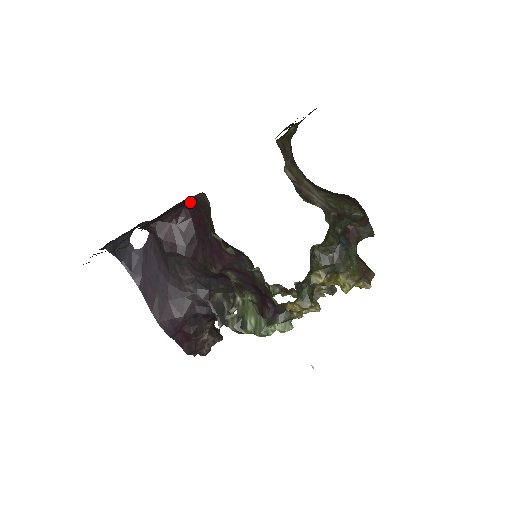
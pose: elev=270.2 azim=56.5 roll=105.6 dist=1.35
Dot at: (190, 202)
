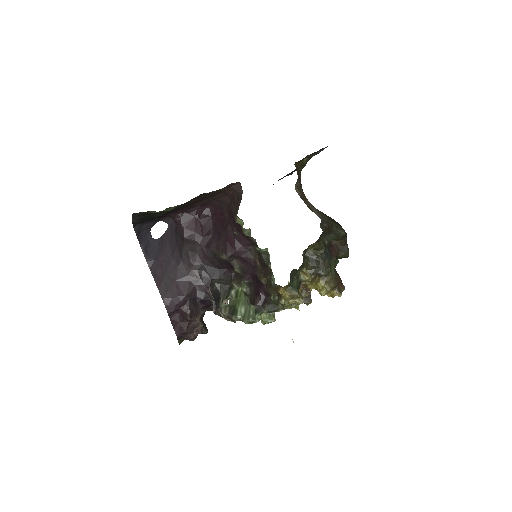
Dot at: (216, 201)
